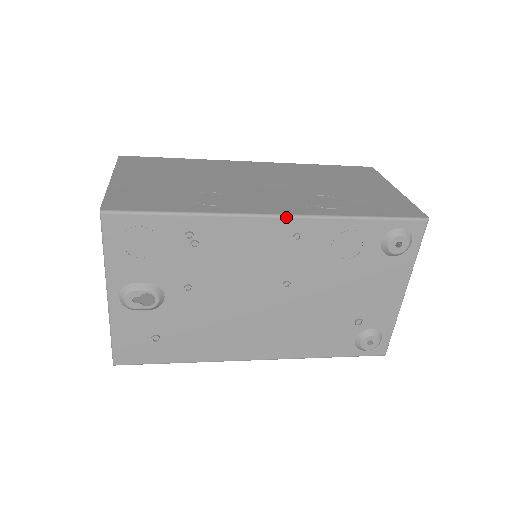
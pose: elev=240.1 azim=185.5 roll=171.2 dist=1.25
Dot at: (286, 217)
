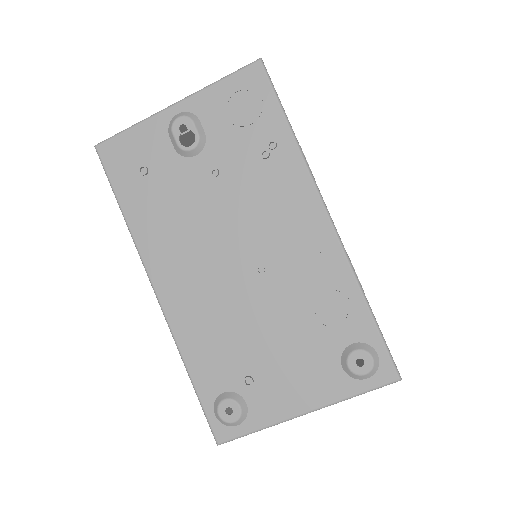
Dot at: (333, 226)
